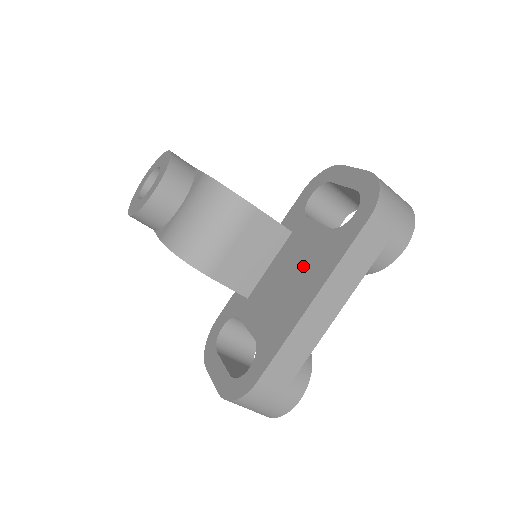
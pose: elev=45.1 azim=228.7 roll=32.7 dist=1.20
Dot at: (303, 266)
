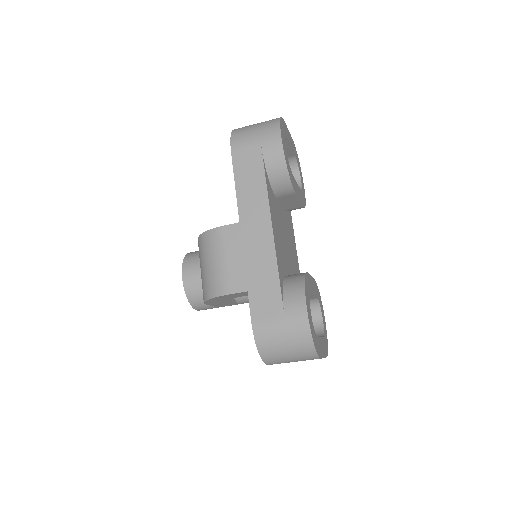
Dot at: occluded
